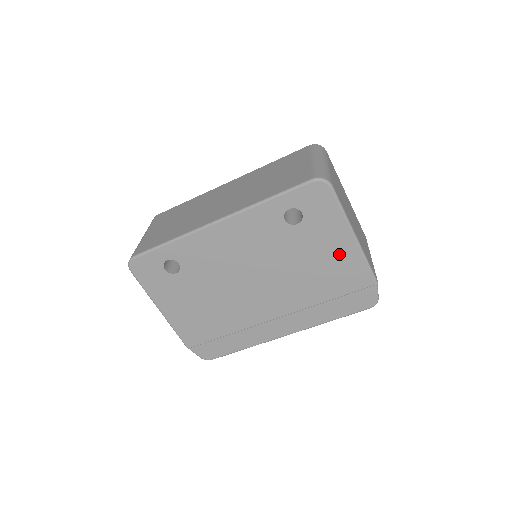
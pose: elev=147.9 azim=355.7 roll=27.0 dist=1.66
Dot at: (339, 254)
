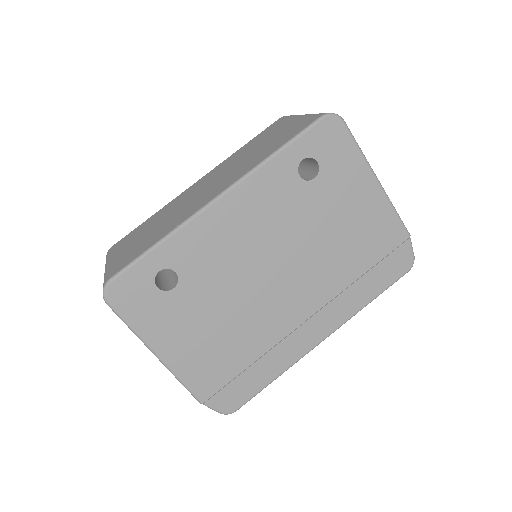
Dot at: (365, 208)
